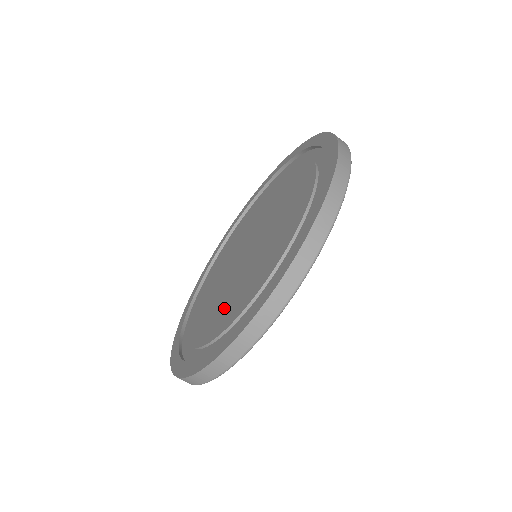
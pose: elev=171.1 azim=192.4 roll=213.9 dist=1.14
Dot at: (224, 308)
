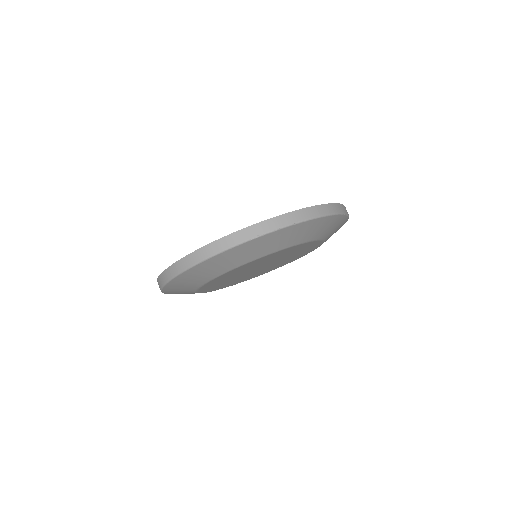
Dot at: occluded
